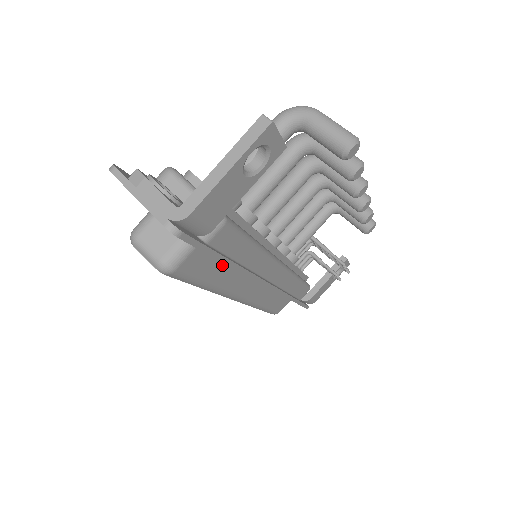
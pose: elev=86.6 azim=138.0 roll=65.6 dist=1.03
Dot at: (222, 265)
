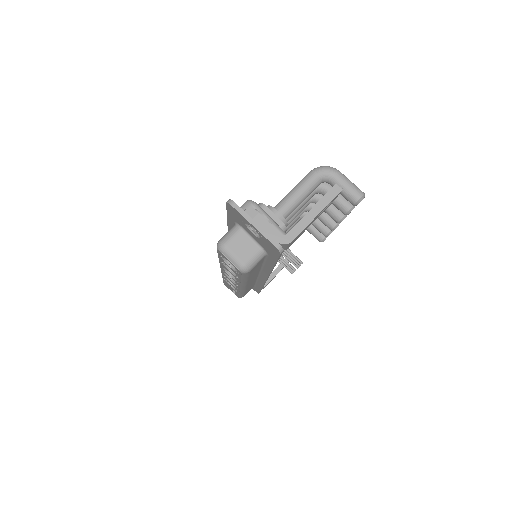
Dot at: occluded
